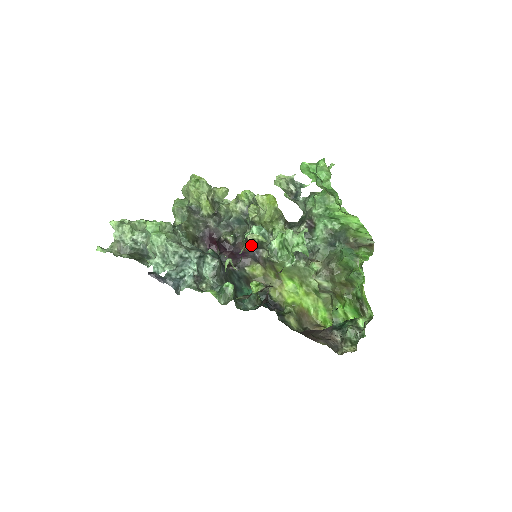
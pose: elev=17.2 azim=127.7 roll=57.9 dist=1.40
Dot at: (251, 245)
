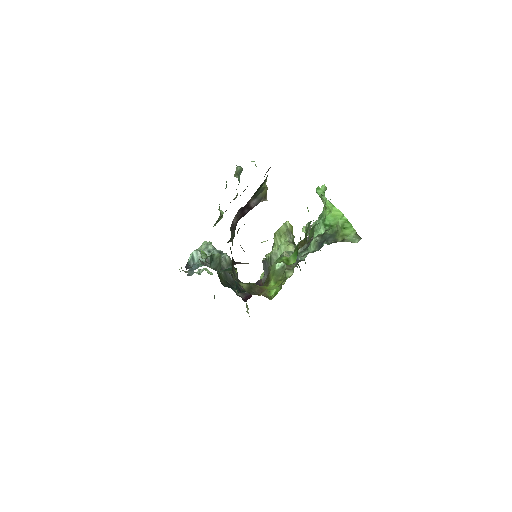
Dot at: (265, 270)
